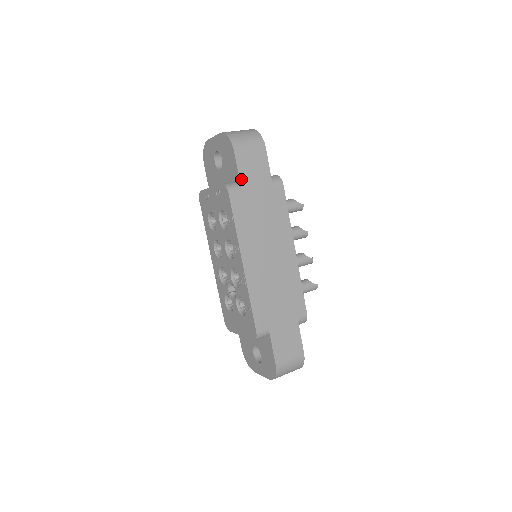
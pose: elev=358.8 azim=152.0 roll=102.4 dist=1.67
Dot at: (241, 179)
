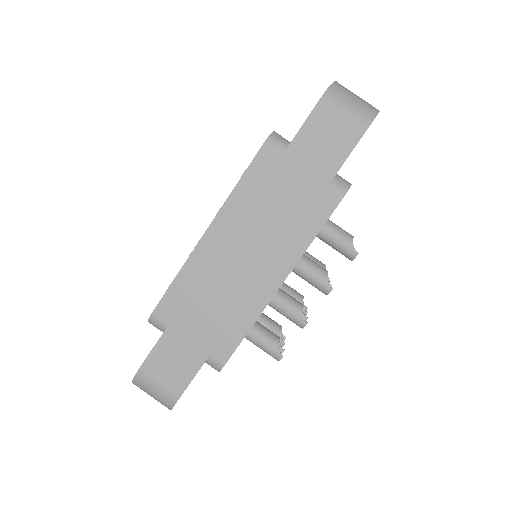
Dot at: (295, 141)
